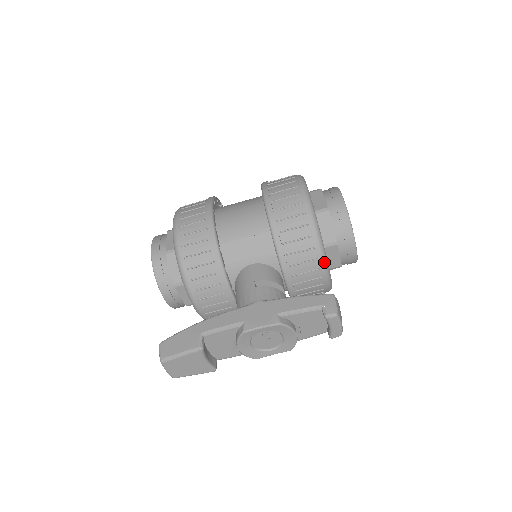
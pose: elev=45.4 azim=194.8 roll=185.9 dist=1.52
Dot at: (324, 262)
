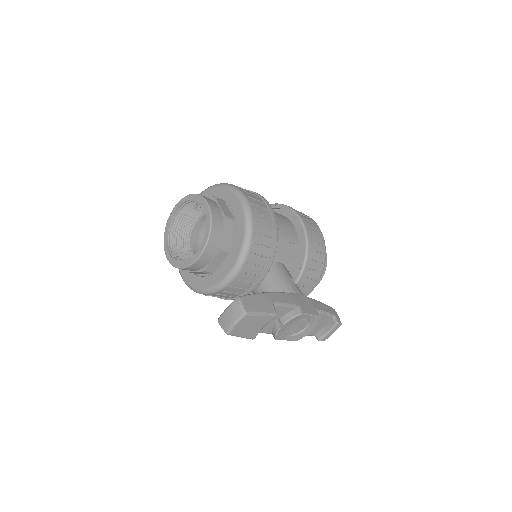
Dot at: occluded
